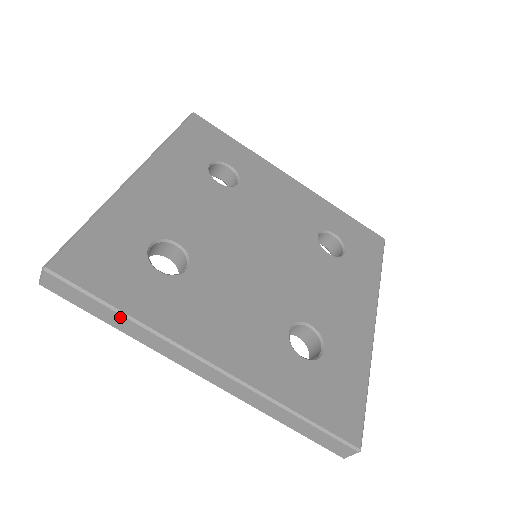
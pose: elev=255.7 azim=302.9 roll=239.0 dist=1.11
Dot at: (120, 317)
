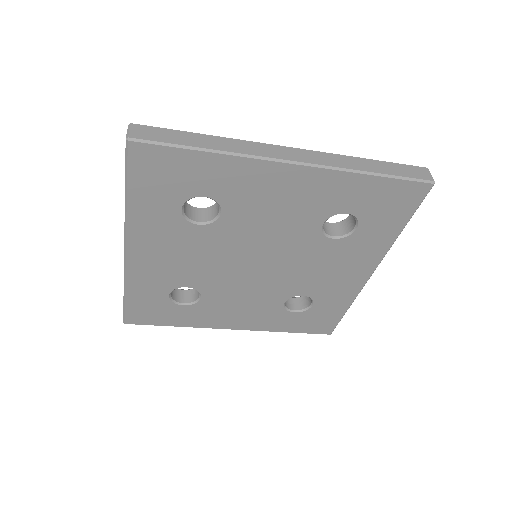
Dot at: occluded
